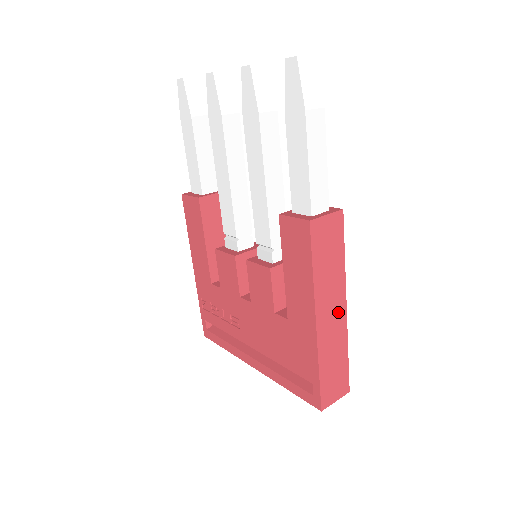
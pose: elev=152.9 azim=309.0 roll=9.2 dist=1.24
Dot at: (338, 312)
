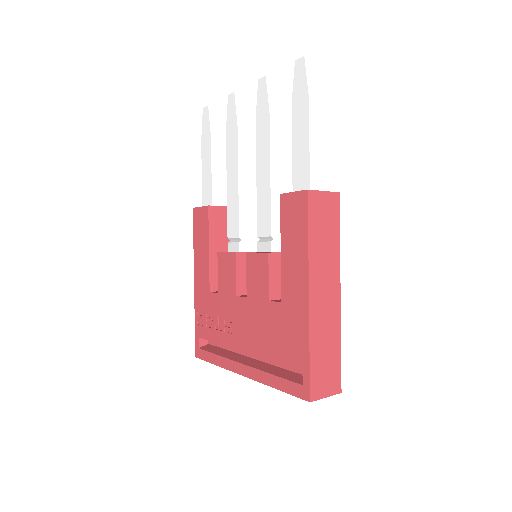
Dot at: (332, 294)
